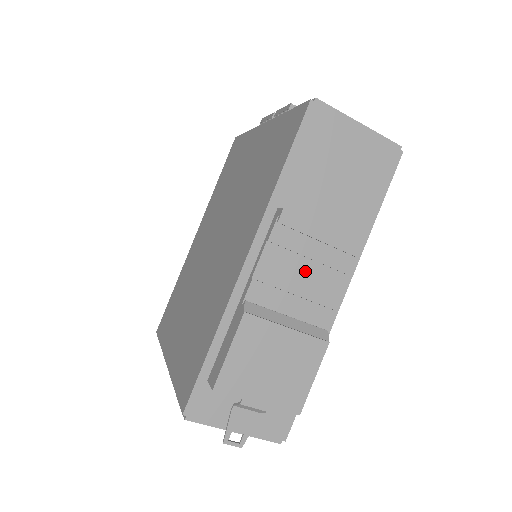
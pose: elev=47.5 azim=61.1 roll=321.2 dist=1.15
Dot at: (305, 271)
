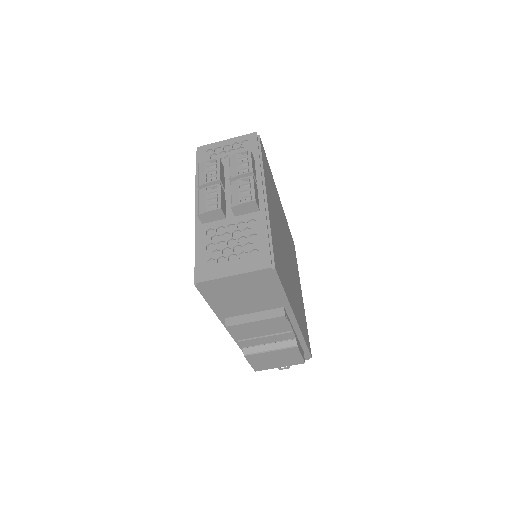
Dot at: (263, 329)
